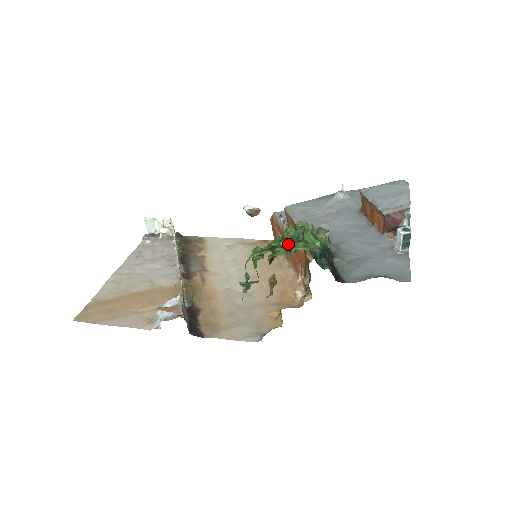
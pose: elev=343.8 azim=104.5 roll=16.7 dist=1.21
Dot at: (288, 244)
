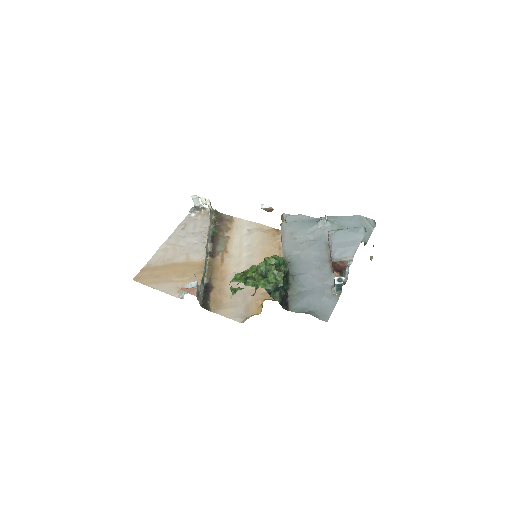
Dot at: (256, 278)
